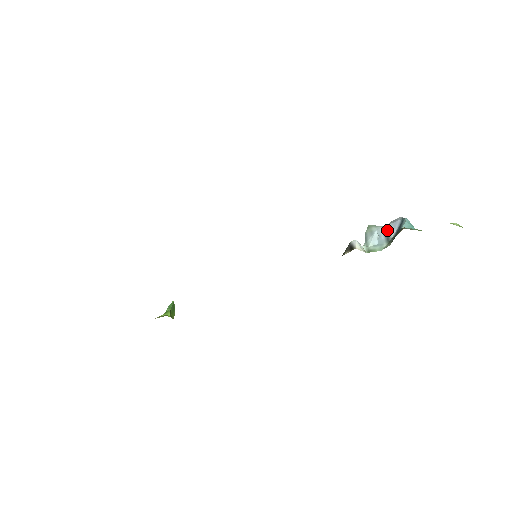
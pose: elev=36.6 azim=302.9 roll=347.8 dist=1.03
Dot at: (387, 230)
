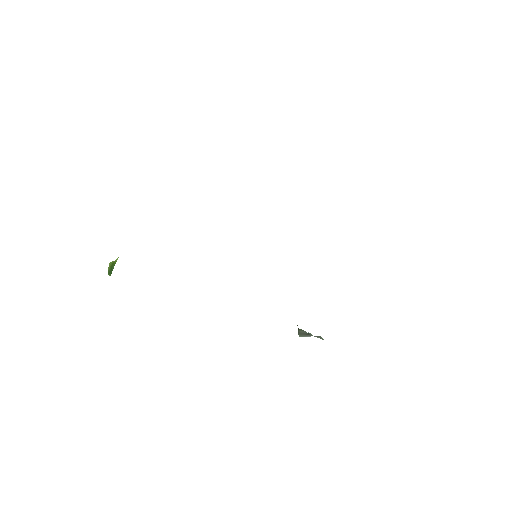
Dot at: occluded
